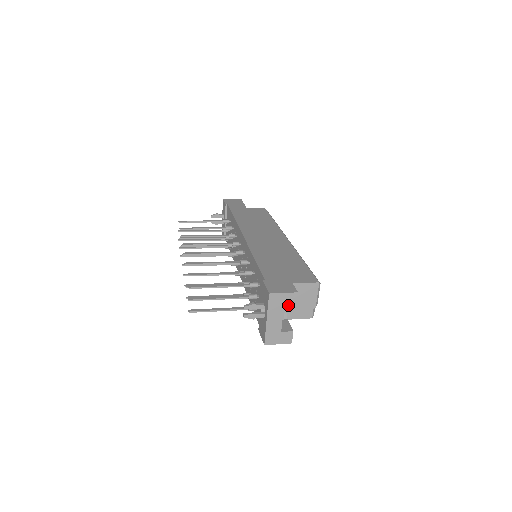
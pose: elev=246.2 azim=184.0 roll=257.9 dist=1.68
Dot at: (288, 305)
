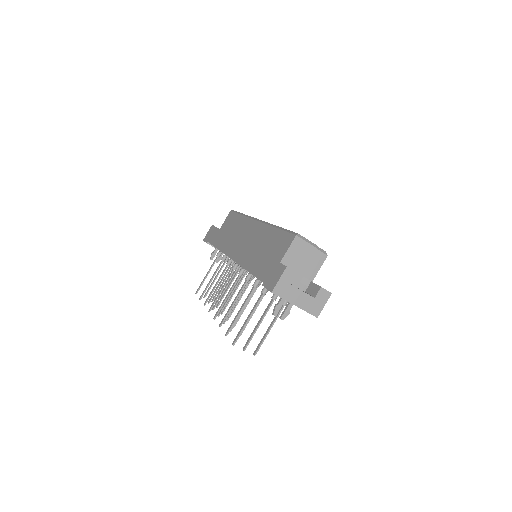
Dot at: (300, 273)
